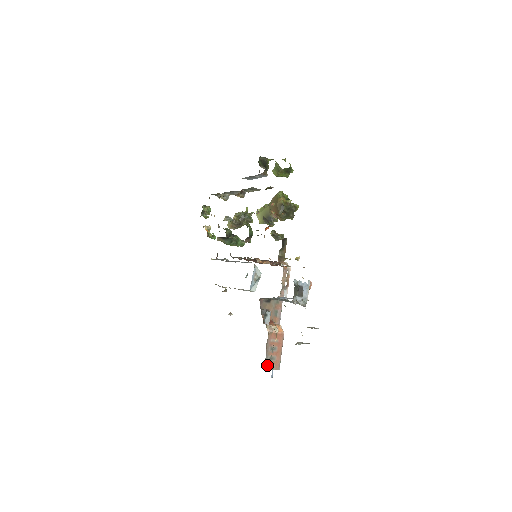
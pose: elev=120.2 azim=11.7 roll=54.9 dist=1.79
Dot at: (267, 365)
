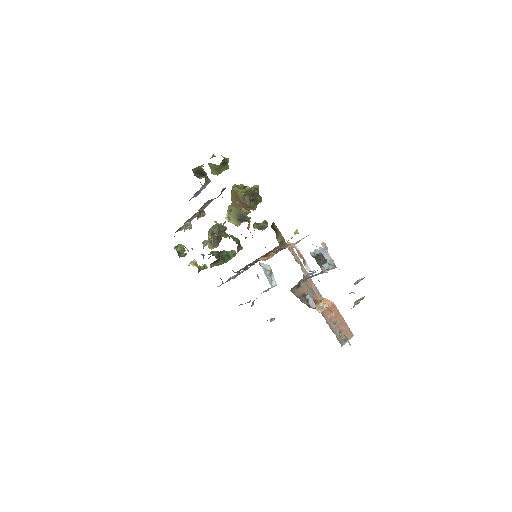
Dot at: (342, 341)
